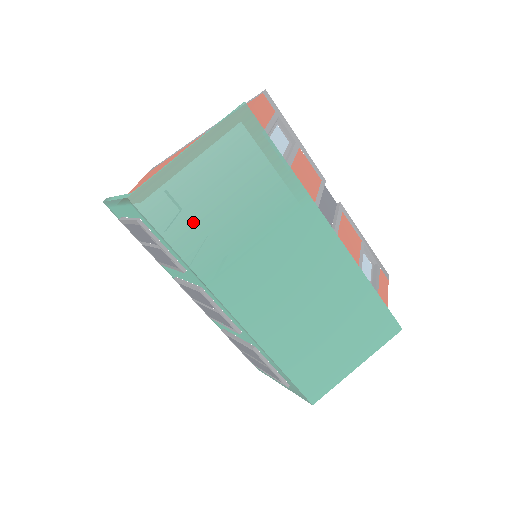
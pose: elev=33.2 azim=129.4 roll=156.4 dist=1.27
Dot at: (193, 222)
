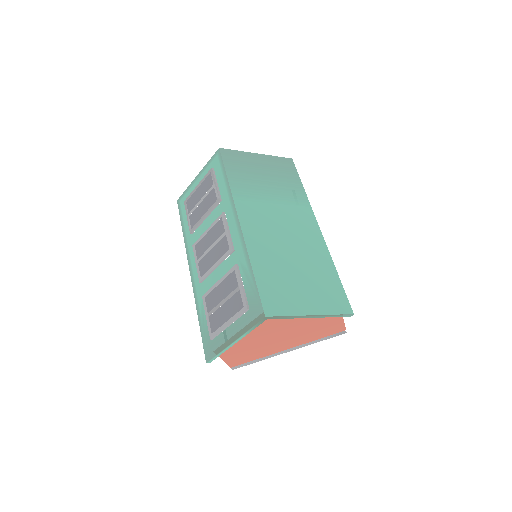
Dot at: (244, 174)
